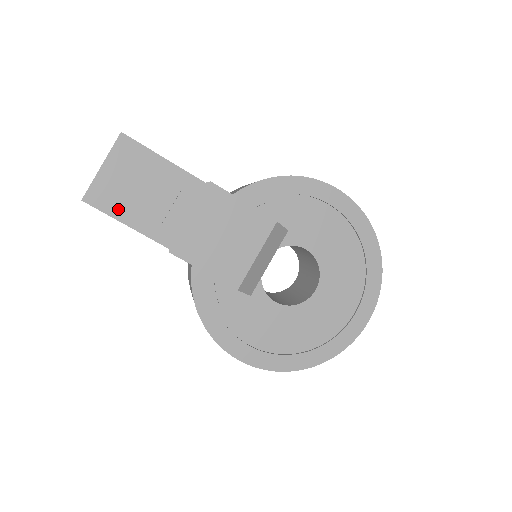
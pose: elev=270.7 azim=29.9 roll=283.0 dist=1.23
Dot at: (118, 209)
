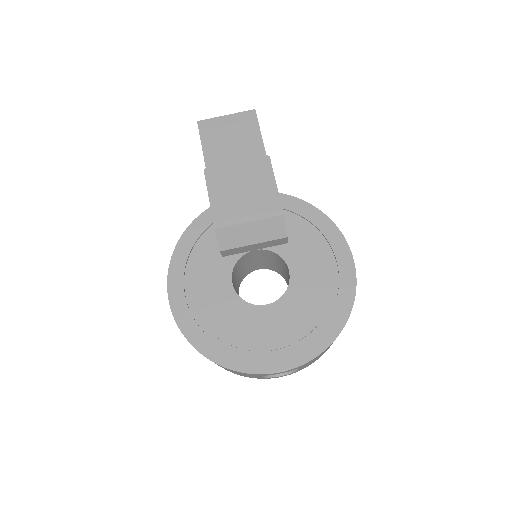
Dot at: (209, 141)
